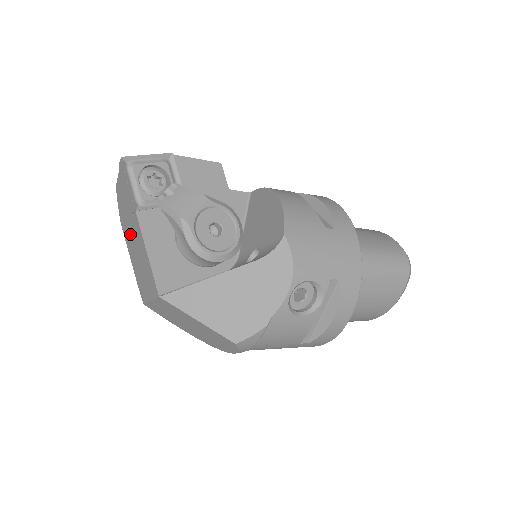
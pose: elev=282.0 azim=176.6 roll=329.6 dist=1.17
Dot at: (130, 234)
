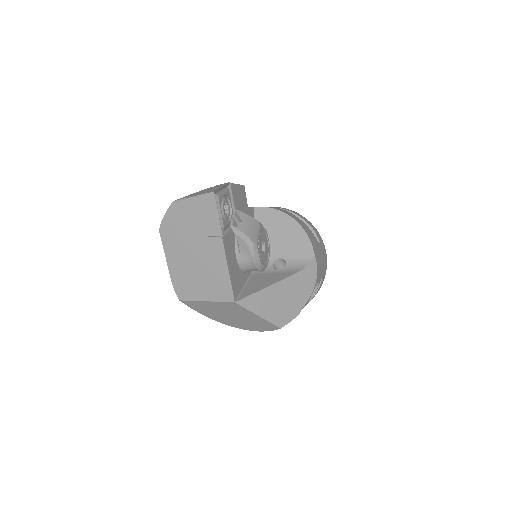
Dot at: (187, 247)
